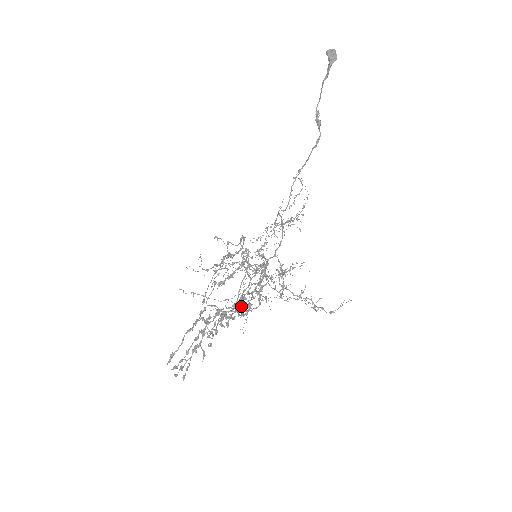
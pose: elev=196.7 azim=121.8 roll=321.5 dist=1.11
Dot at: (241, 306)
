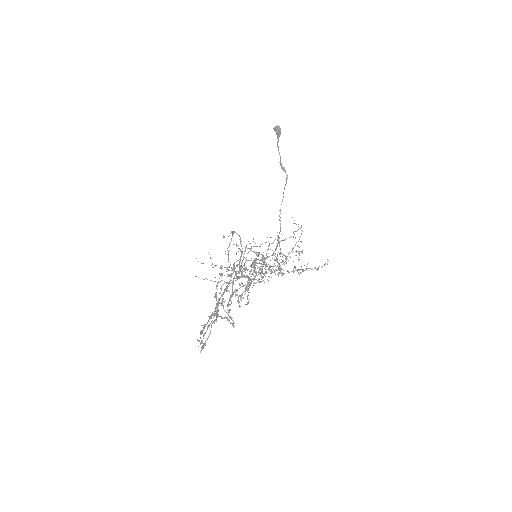
Dot at: occluded
